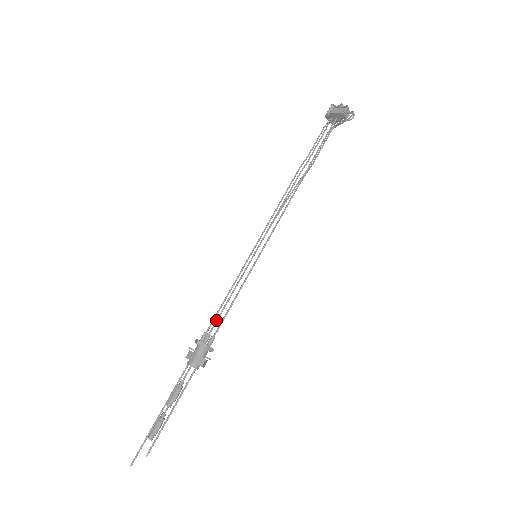
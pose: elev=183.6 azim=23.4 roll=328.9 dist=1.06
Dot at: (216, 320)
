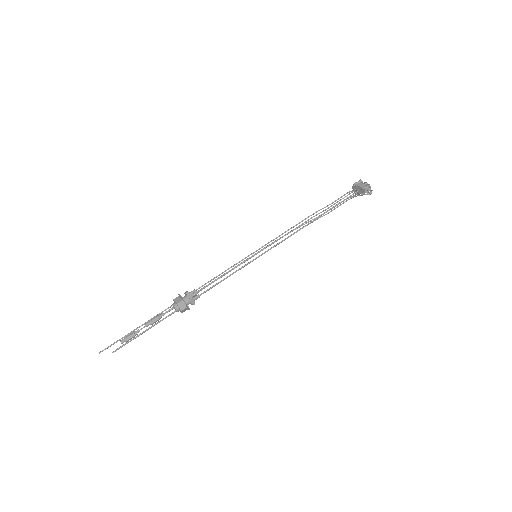
Dot at: (207, 285)
